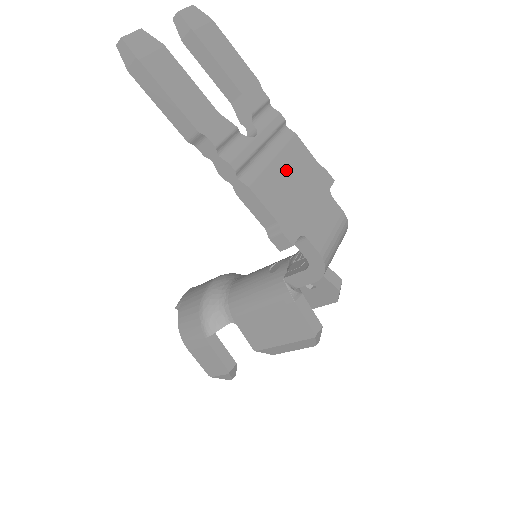
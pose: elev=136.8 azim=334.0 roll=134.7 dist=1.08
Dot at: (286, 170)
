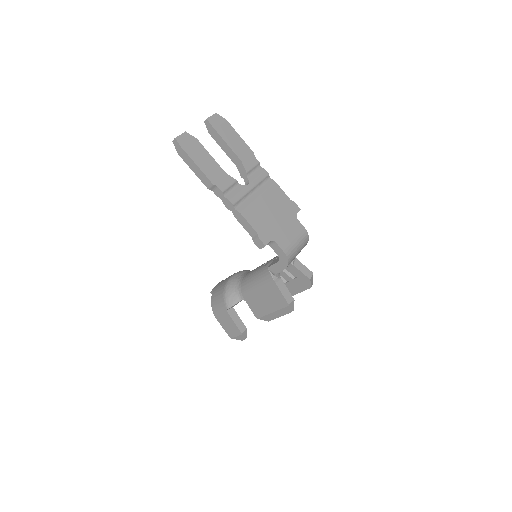
Dot at: (266, 203)
